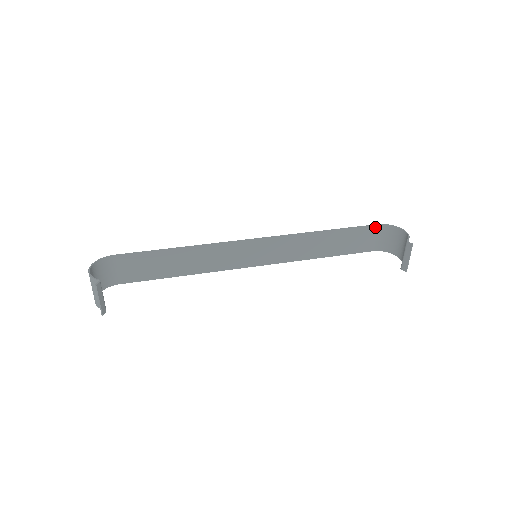
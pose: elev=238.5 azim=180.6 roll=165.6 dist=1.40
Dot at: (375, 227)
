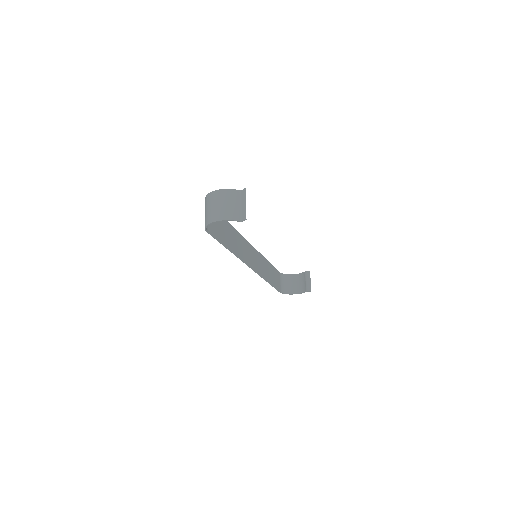
Dot at: (279, 273)
